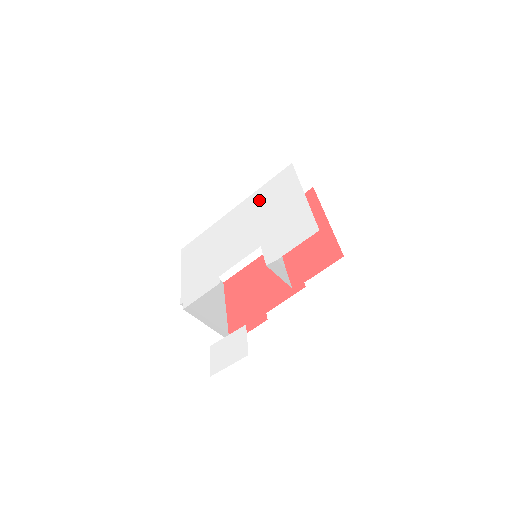
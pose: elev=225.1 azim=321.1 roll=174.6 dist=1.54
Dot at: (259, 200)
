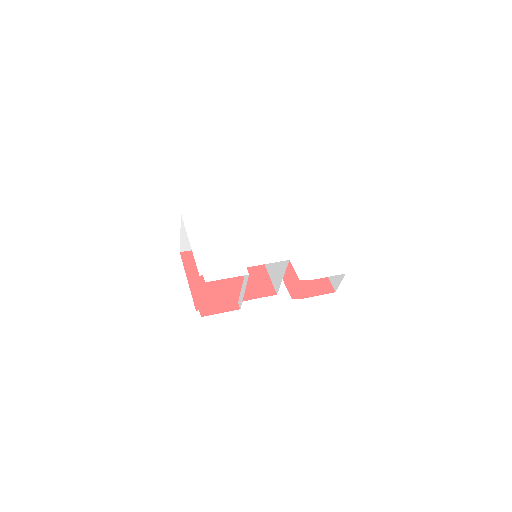
Dot at: (277, 214)
